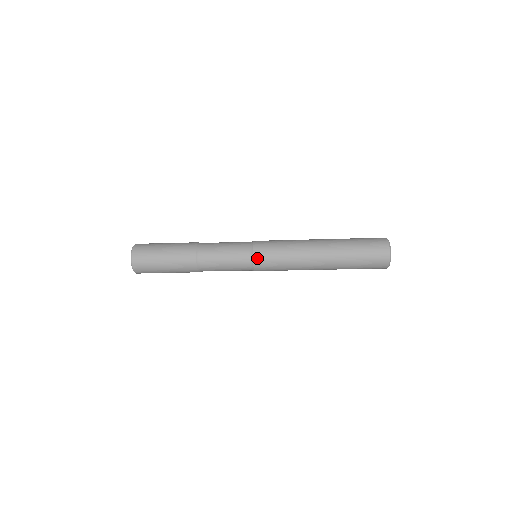
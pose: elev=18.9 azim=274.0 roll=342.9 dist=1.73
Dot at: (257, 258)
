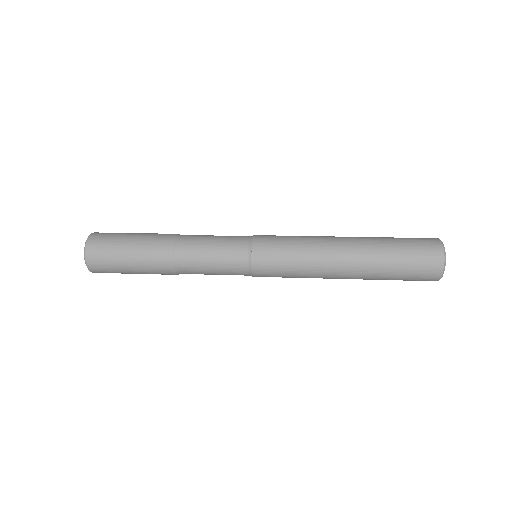
Dot at: (257, 251)
